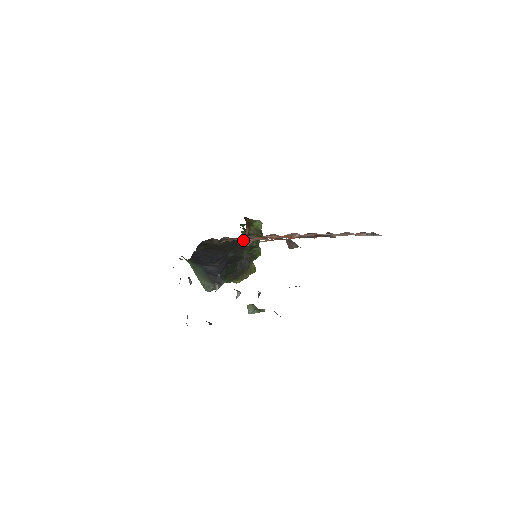
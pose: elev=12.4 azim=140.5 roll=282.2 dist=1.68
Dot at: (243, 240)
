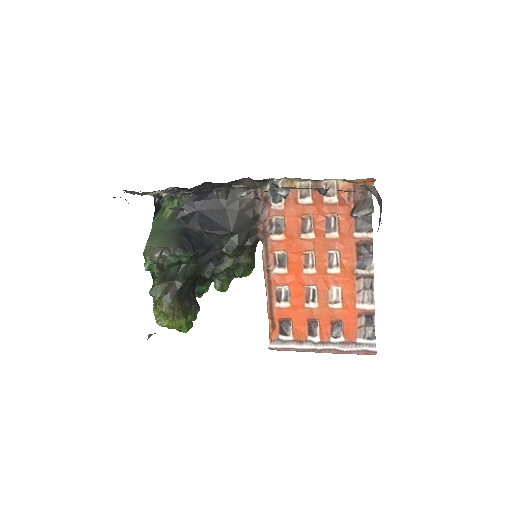
Dot at: (255, 236)
